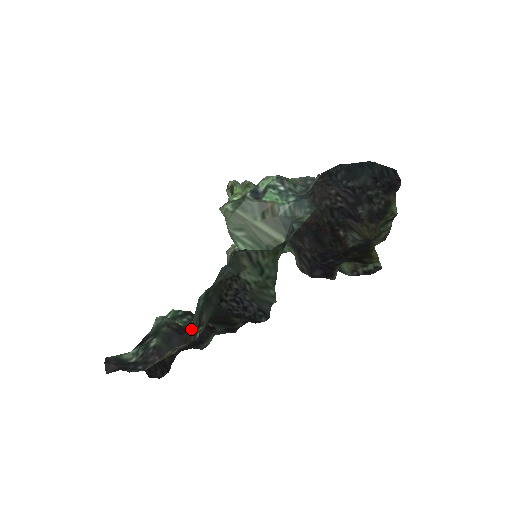
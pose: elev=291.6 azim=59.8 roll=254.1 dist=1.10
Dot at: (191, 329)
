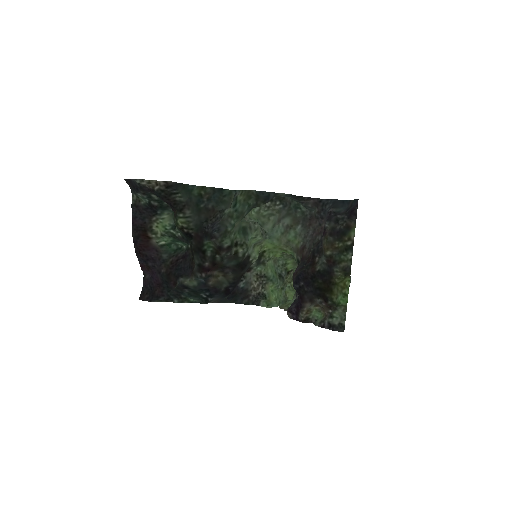
Dot at: (174, 194)
